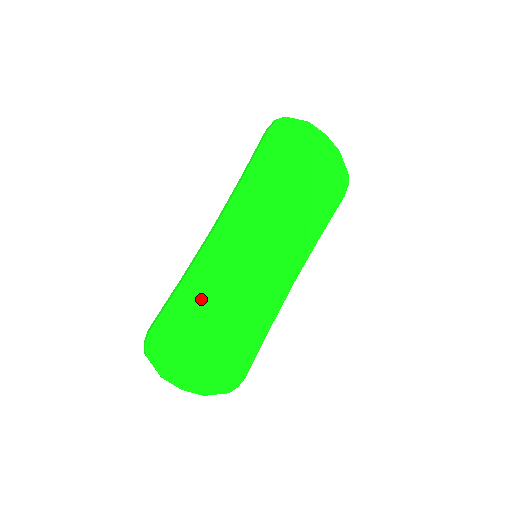
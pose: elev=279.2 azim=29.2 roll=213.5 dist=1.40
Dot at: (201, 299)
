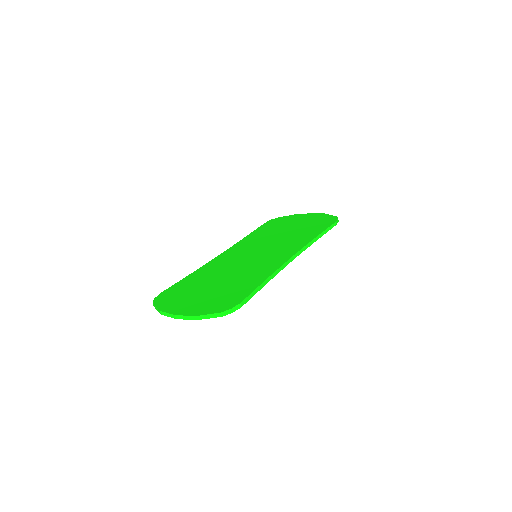
Dot at: (205, 276)
